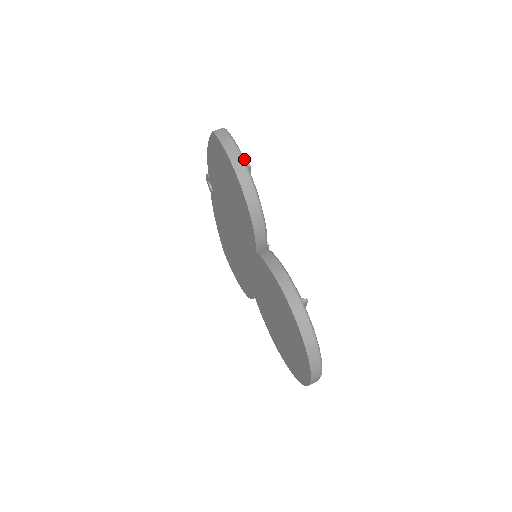
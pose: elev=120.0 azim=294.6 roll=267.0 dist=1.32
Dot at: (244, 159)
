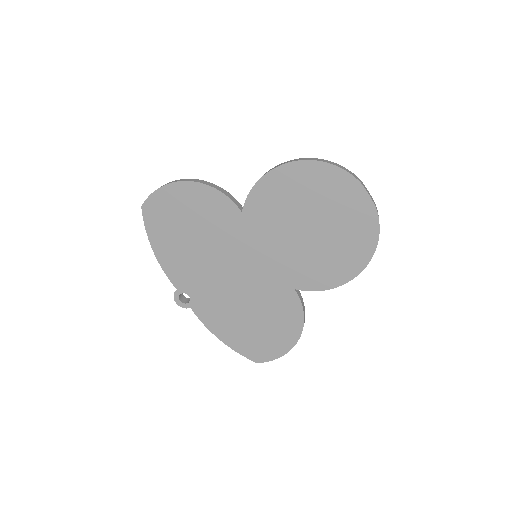
Dot at: occluded
